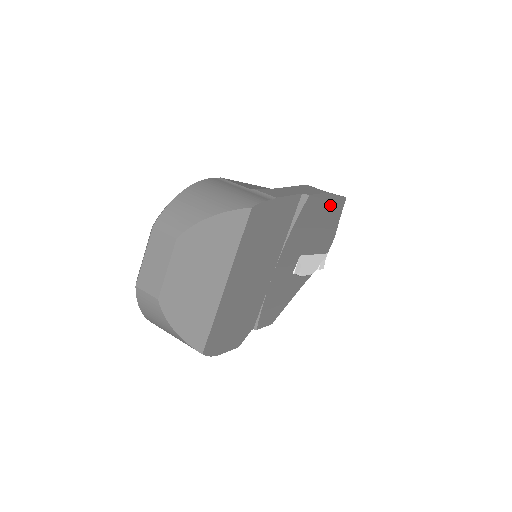
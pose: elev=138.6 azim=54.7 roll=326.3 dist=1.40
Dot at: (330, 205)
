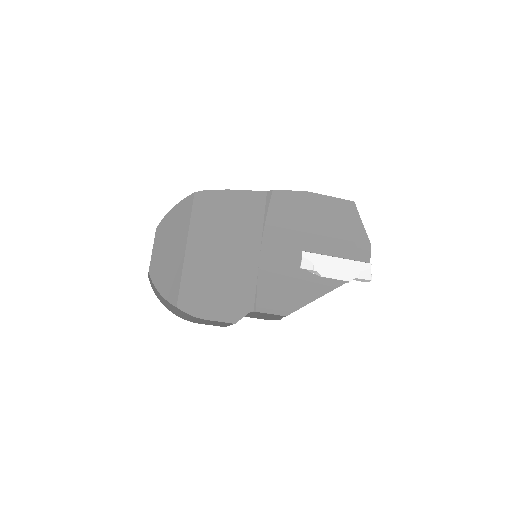
Dot at: (325, 206)
